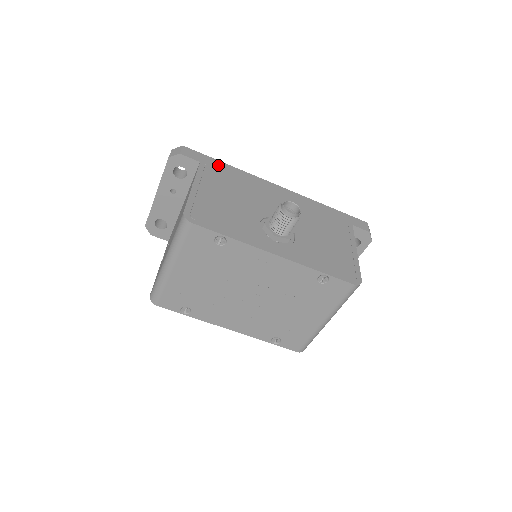
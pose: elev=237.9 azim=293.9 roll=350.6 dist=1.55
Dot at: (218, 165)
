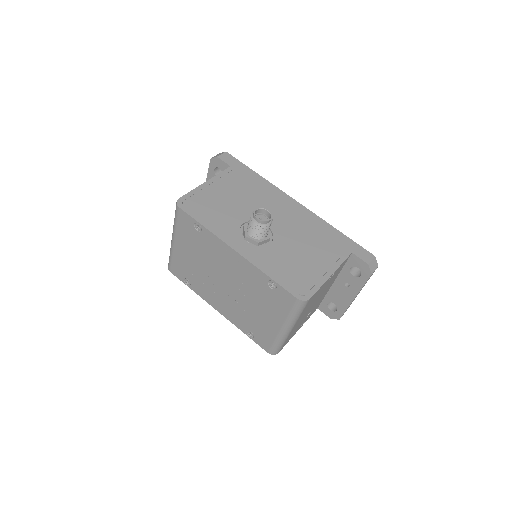
Dot at: (246, 172)
